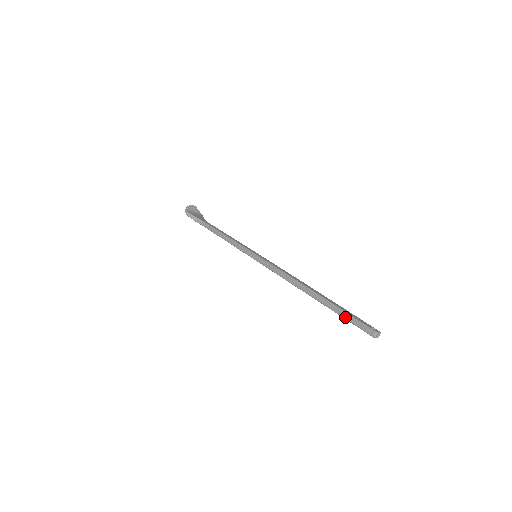
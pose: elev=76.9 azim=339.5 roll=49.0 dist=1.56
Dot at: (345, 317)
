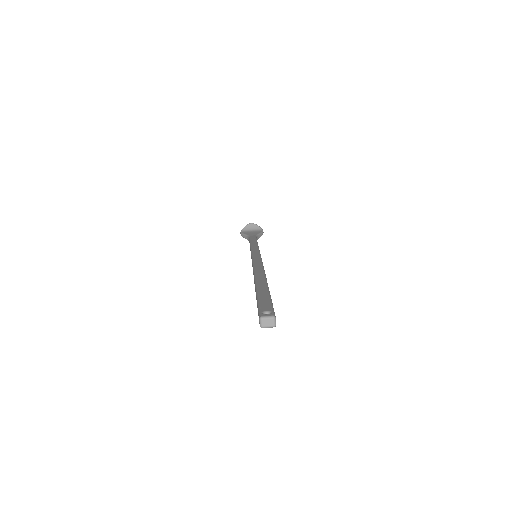
Dot at: occluded
